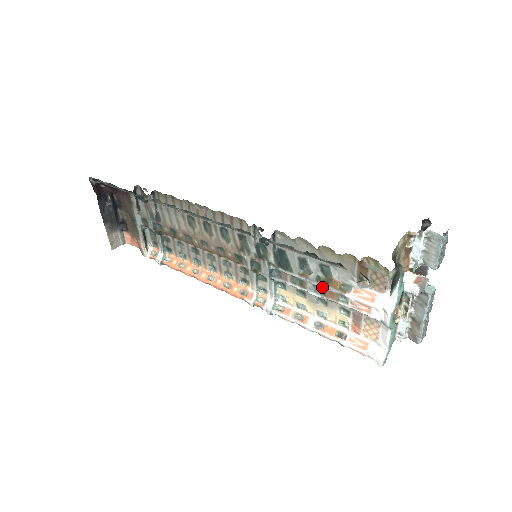
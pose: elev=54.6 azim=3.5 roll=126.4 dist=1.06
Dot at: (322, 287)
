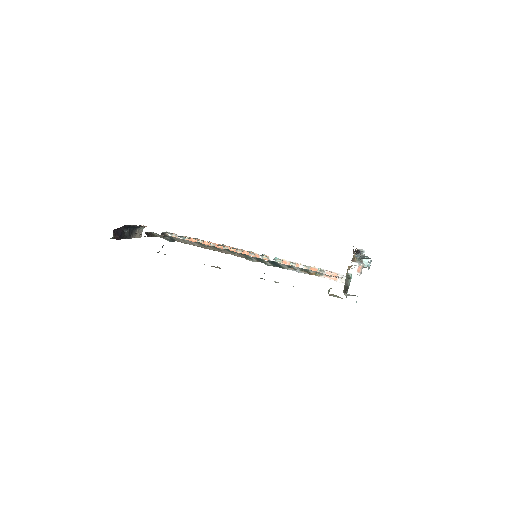
Dot at: occluded
